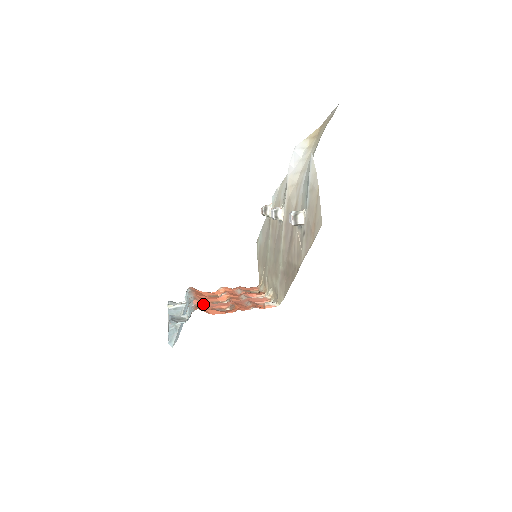
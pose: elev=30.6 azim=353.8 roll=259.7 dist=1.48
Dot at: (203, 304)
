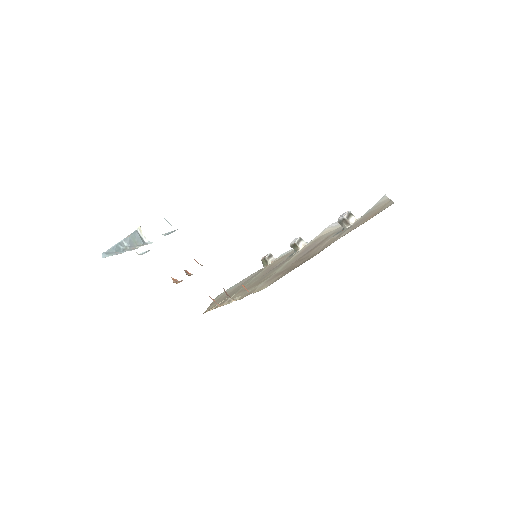
Dot at: occluded
